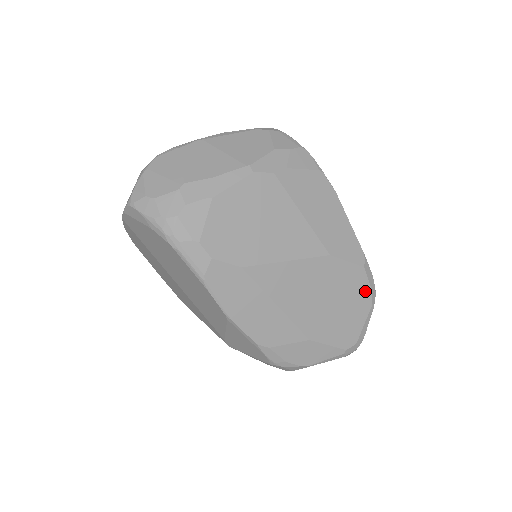
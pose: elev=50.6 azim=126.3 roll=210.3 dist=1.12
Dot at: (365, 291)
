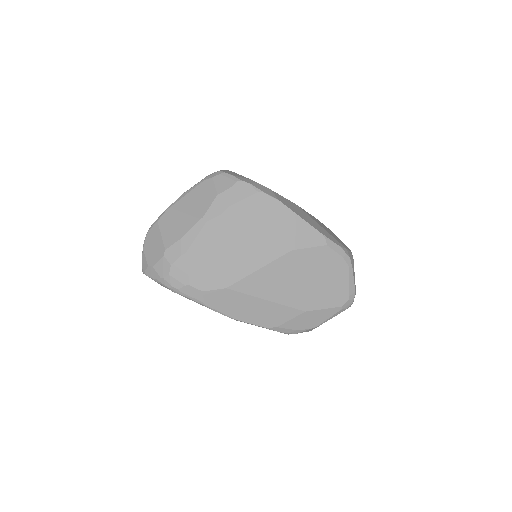
Dot at: (337, 261)
